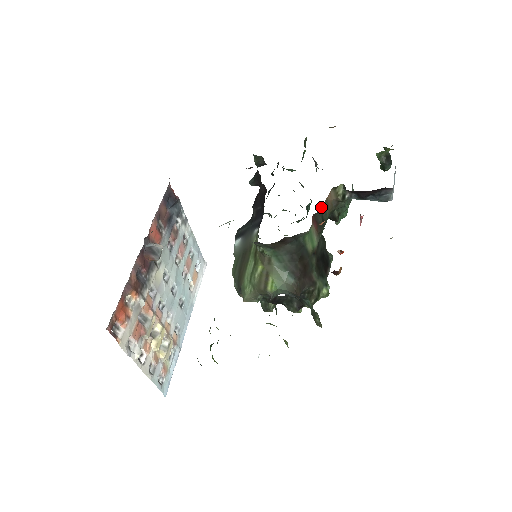
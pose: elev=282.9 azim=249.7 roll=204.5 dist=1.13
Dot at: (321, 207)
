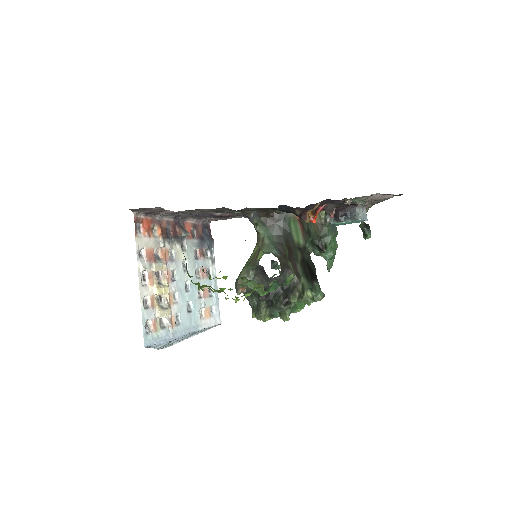
Dot at: occluded
